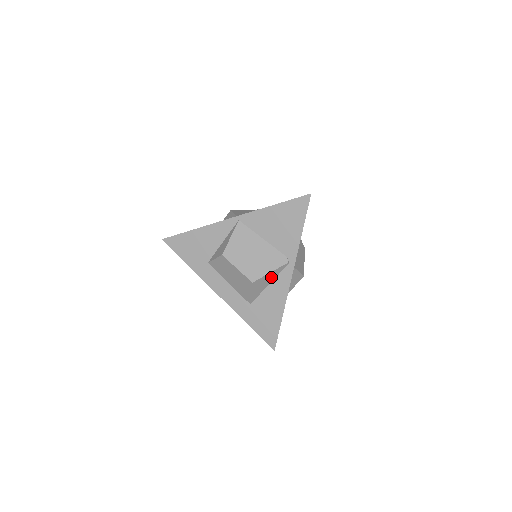
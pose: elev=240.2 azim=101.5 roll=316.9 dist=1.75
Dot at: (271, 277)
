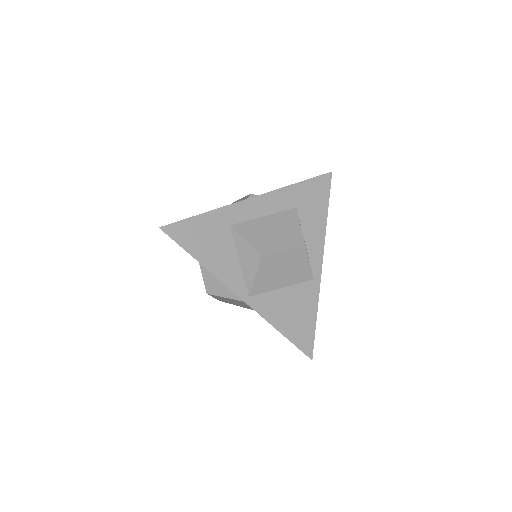
Dot at: occluded
